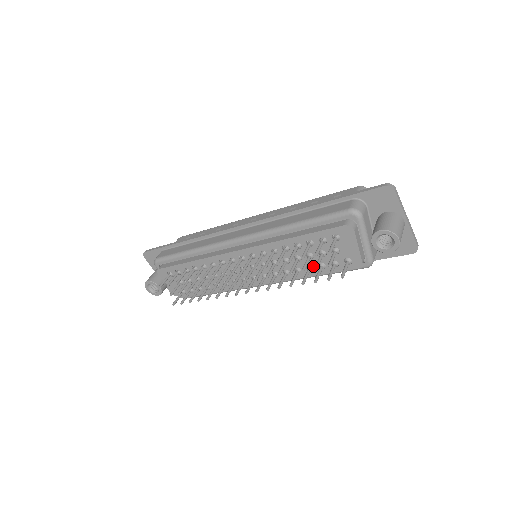
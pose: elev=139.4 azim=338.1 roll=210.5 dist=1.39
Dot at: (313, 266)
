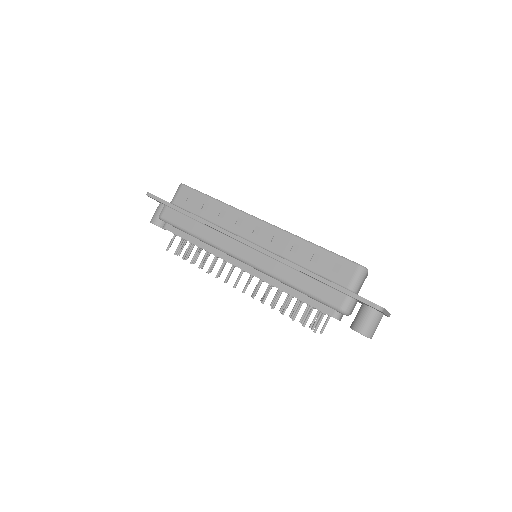
Dot at: occluded
